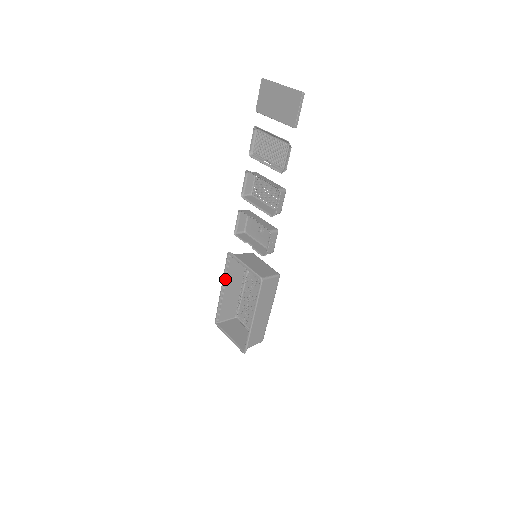
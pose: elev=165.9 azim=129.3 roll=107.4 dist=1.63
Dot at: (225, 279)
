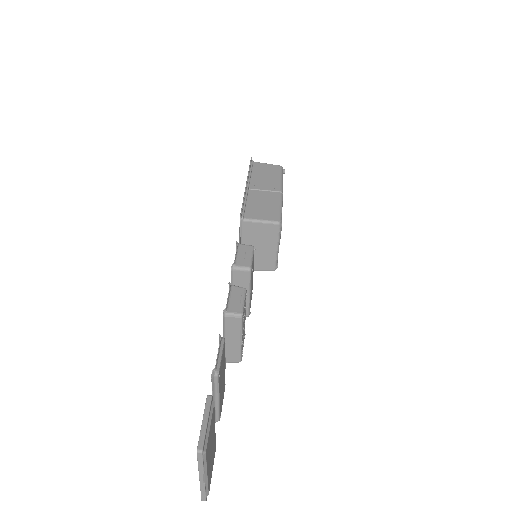
Dot at: (246, 196)
